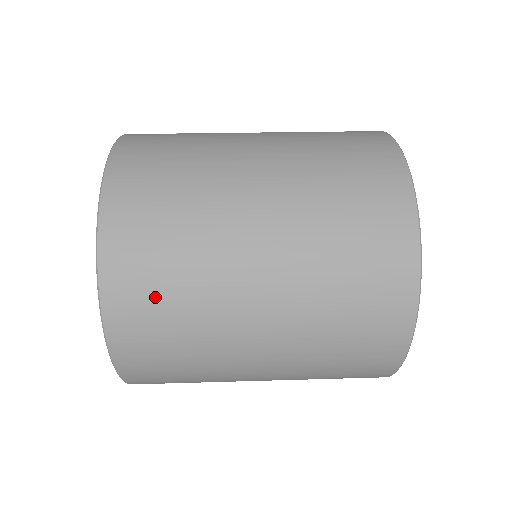
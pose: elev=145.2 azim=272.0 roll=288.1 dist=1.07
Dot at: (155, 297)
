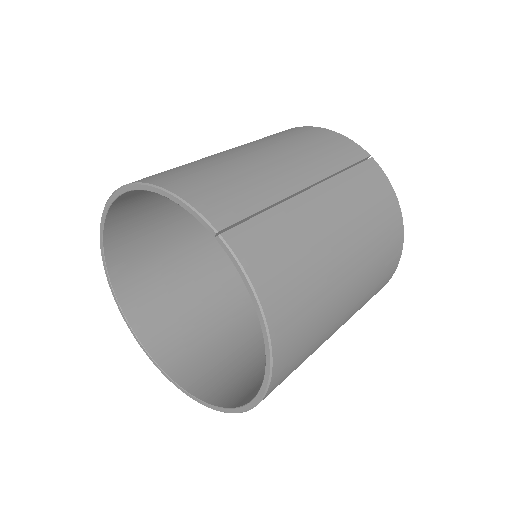
Dot at: occluded
